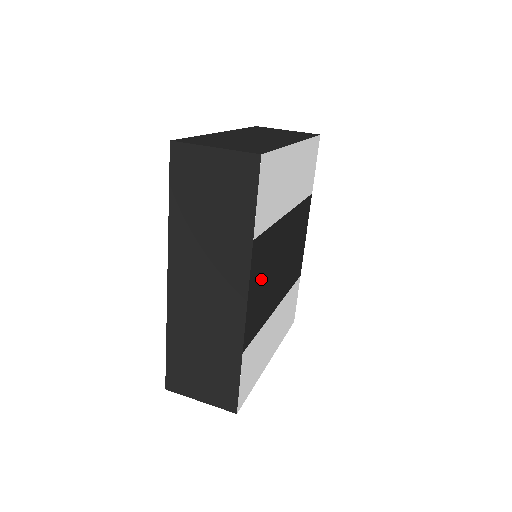
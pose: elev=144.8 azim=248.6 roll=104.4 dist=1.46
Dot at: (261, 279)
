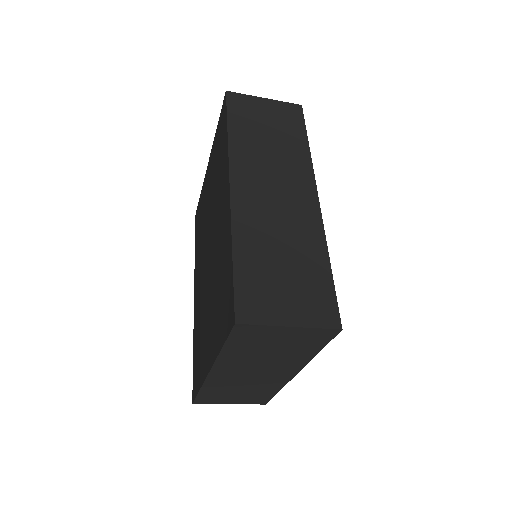
Dot at: occluded
